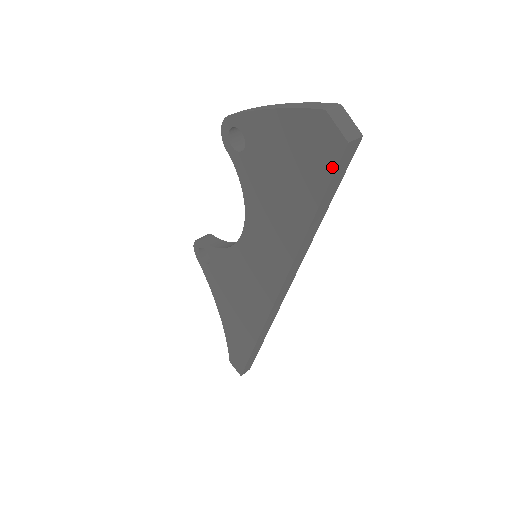
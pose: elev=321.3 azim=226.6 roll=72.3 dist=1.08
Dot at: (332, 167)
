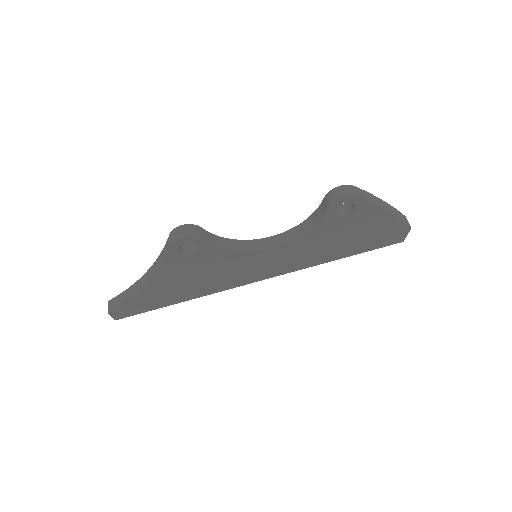
Dot at: (385, 245)
